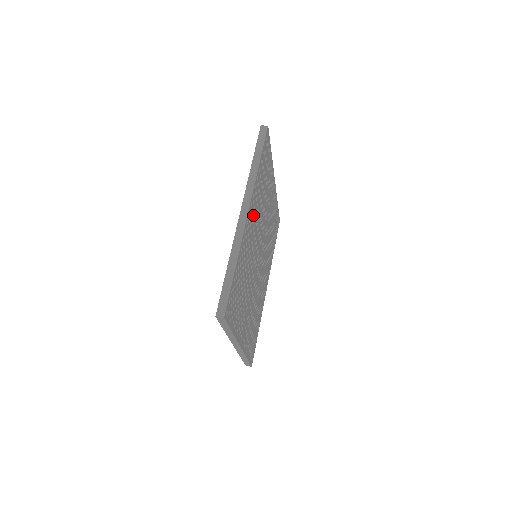
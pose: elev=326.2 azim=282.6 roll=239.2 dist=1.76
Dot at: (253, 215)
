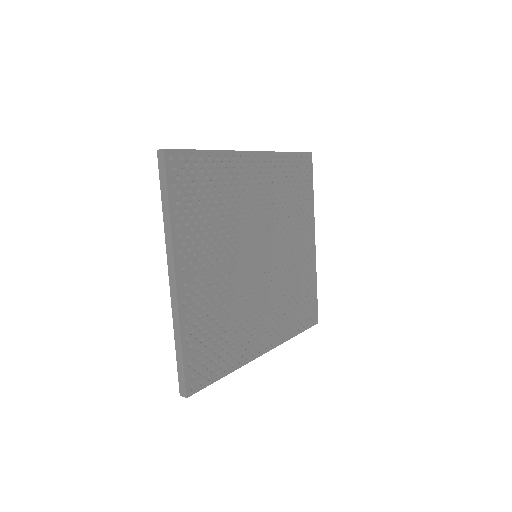
Dot at: (261, 177)
